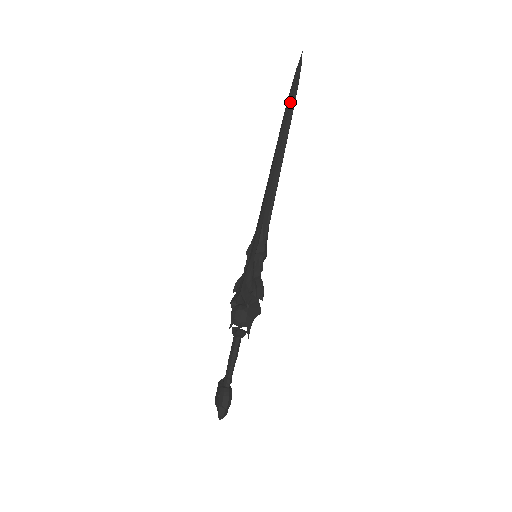
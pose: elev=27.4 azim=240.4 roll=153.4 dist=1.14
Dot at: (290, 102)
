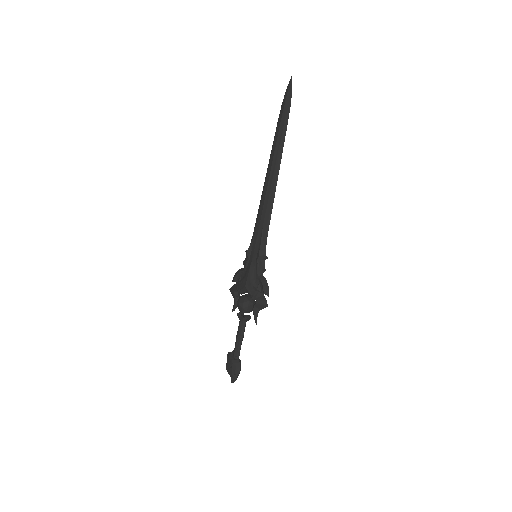
Dot at: (283, 123)
